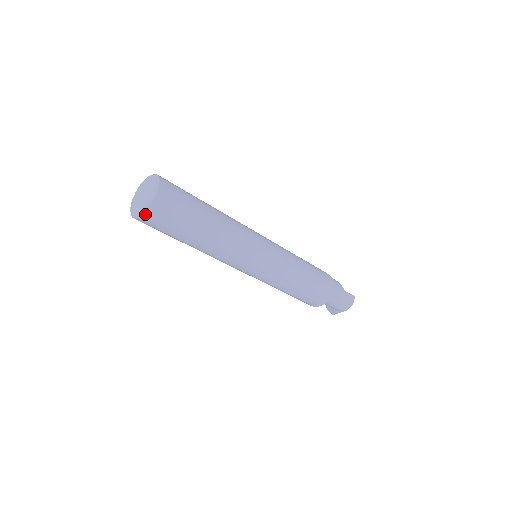
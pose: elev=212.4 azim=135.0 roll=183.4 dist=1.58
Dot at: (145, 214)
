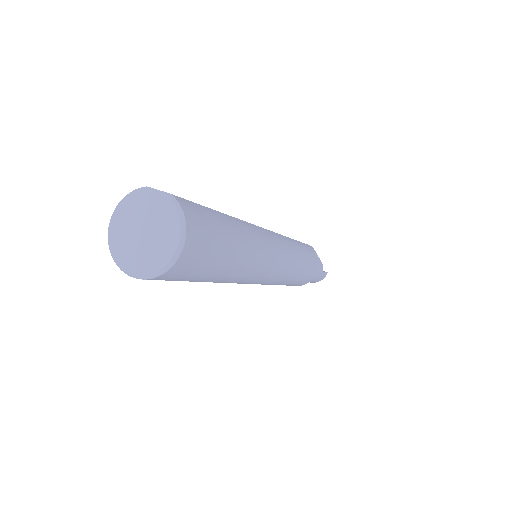
Dot at: (142, 279)
